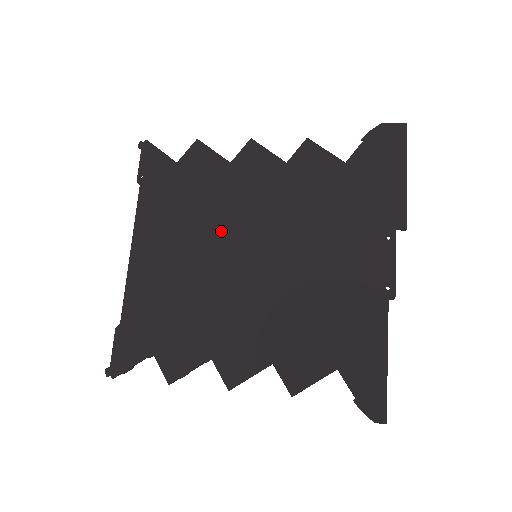
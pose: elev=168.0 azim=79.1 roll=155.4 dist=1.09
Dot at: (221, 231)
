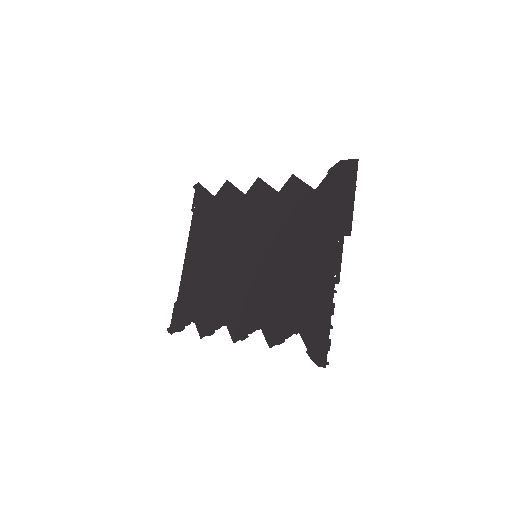
Dot at: (236, 240)
